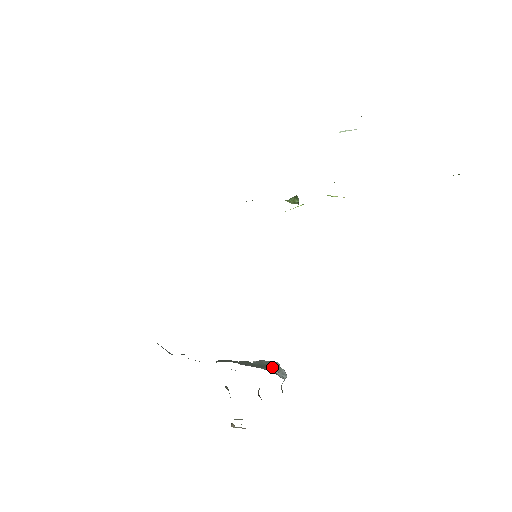
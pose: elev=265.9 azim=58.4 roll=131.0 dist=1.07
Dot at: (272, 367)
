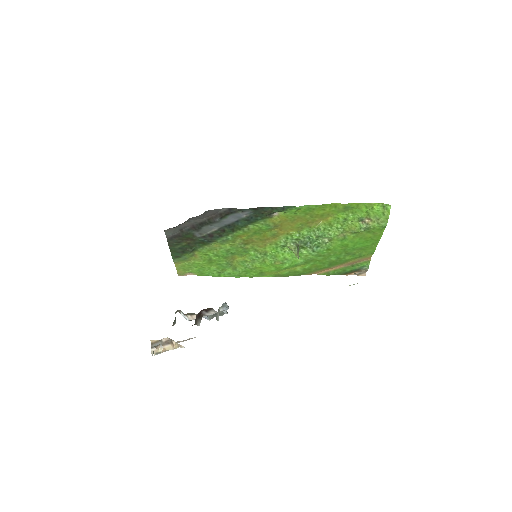
Dot at: occluded
